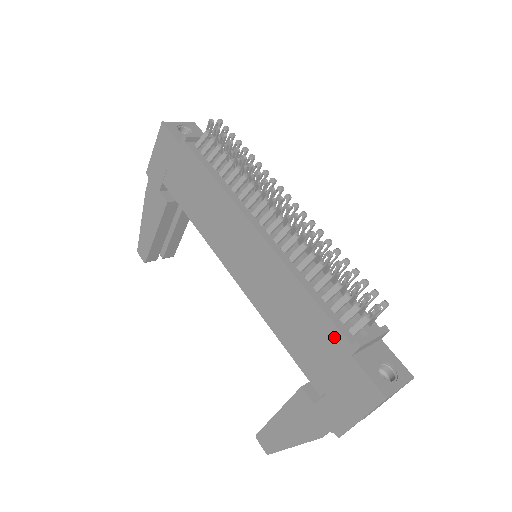
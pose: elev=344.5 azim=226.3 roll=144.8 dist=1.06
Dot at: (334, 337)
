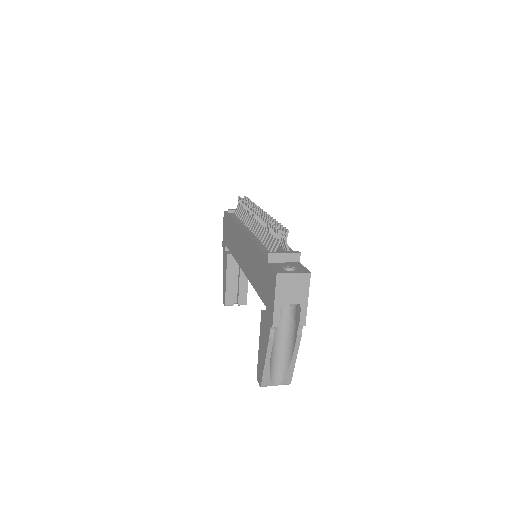
Dot at: (263, 259)
